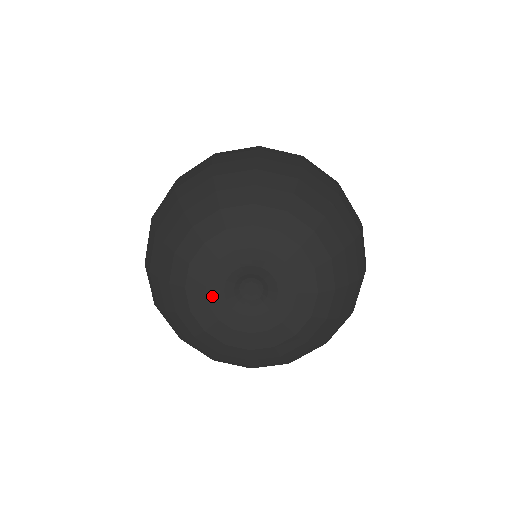
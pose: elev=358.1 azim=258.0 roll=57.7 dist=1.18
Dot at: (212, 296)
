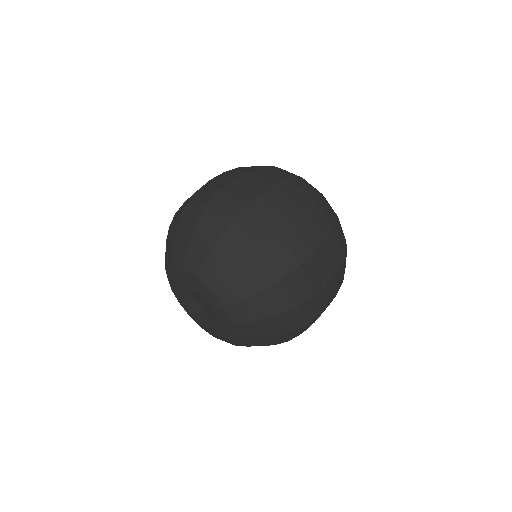
Dot at: (188, 308)
